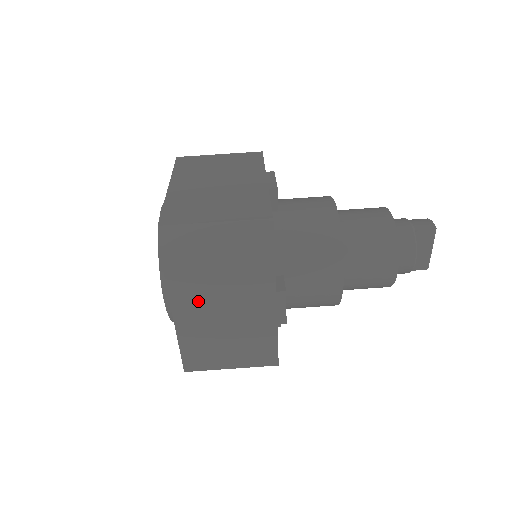
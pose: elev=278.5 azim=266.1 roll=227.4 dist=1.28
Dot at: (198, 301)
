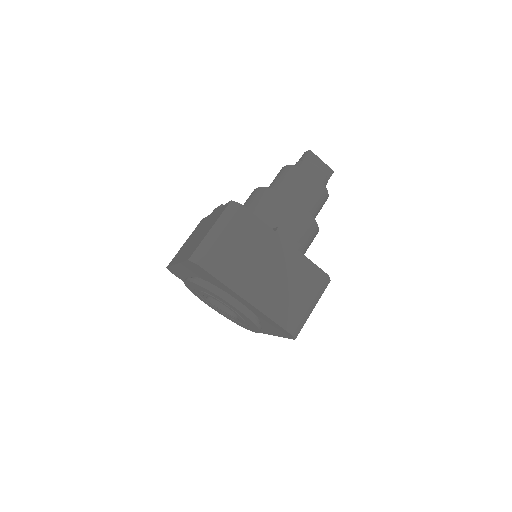
Dot at: (249, 278)
